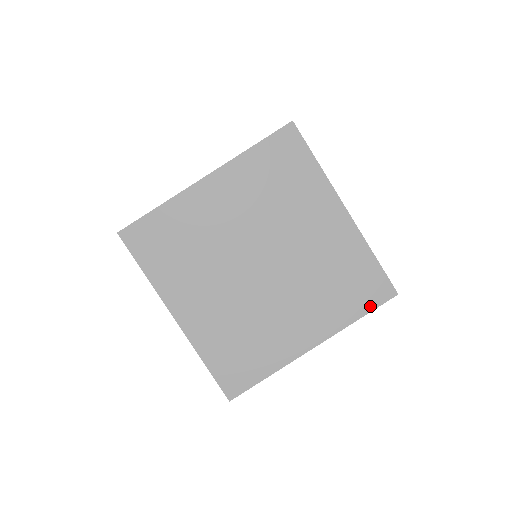
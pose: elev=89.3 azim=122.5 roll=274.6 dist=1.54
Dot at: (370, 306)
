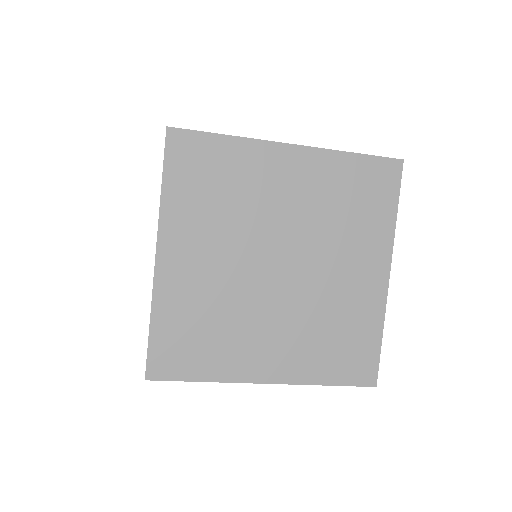
Dot at: (394, 194)
